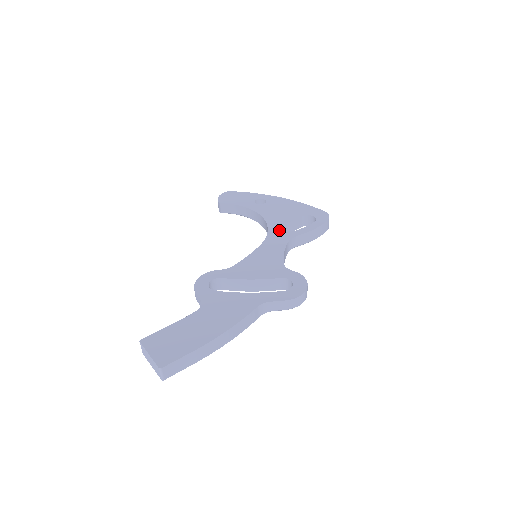
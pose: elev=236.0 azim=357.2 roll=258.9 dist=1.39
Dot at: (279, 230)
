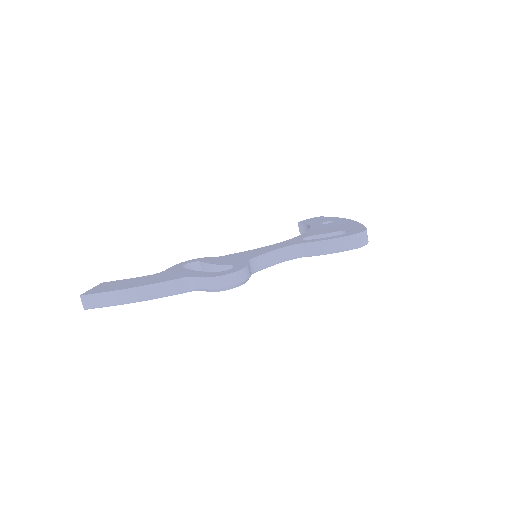
Dot at: (298, 239)
